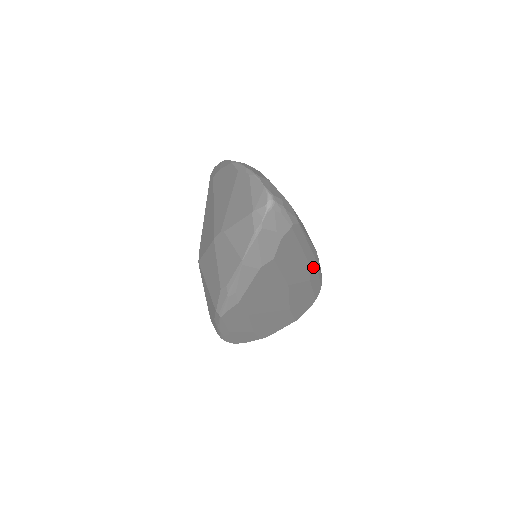
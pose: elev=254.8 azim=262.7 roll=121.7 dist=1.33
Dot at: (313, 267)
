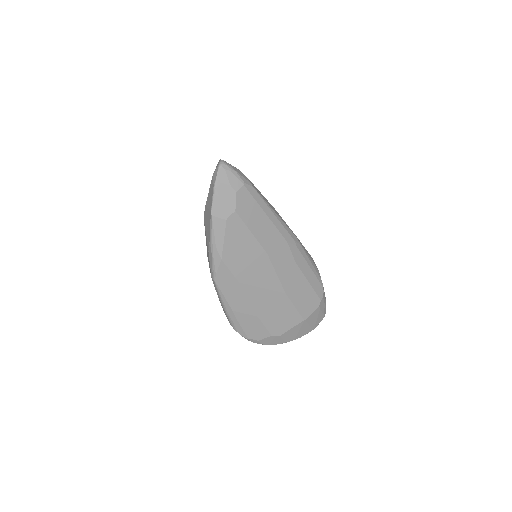
Dot at: (294, 248)
